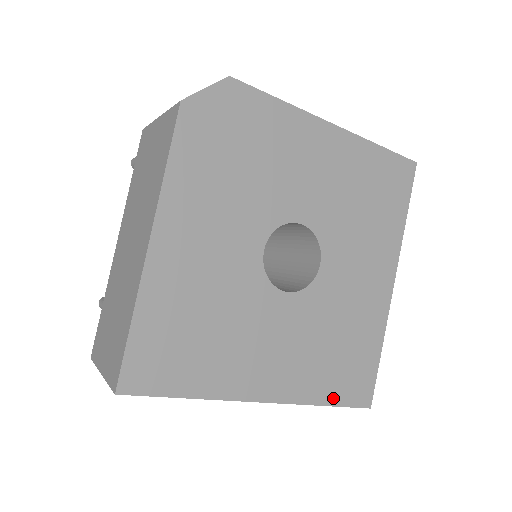
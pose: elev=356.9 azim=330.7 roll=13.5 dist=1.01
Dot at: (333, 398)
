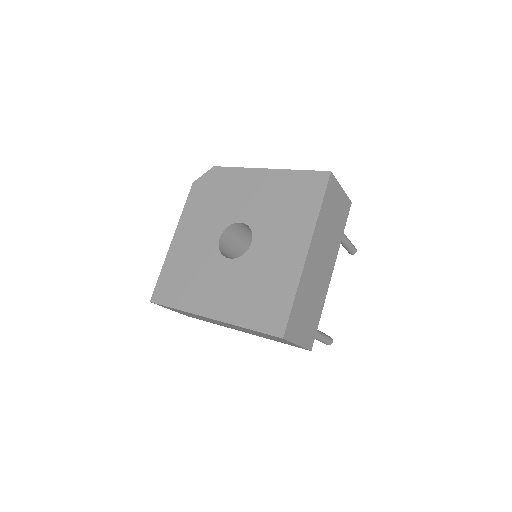
Dot at: (253, 325)
